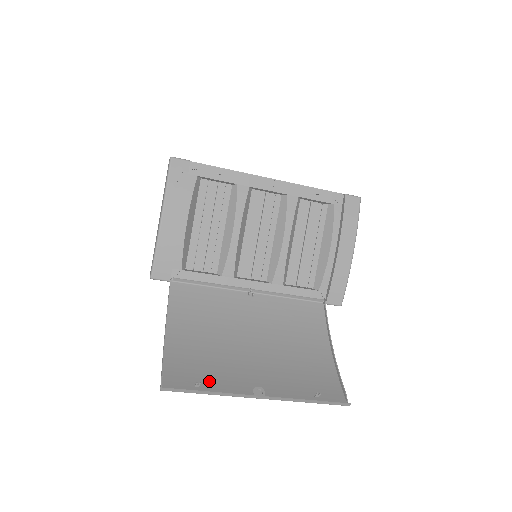
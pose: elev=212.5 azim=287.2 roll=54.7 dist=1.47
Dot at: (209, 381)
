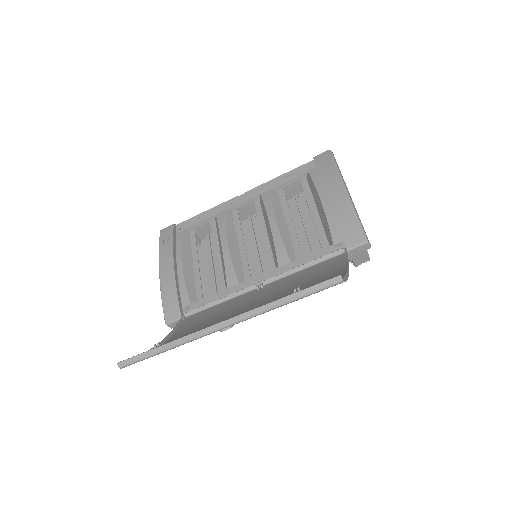
Dot at: occluded
